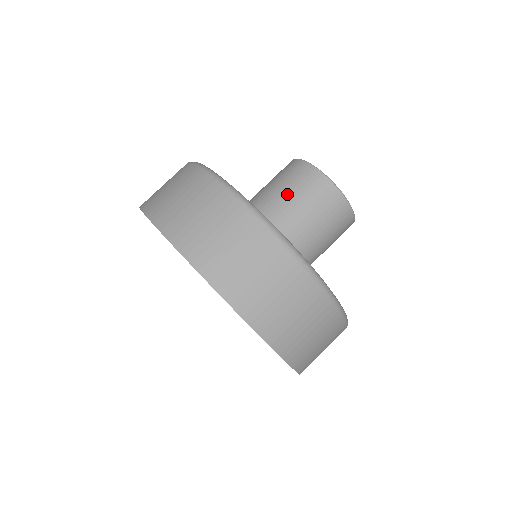
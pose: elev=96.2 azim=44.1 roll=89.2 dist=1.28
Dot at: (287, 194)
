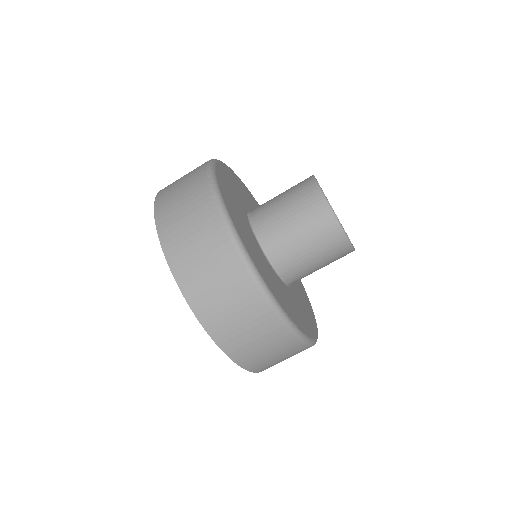
Dot at: (281, 193)
